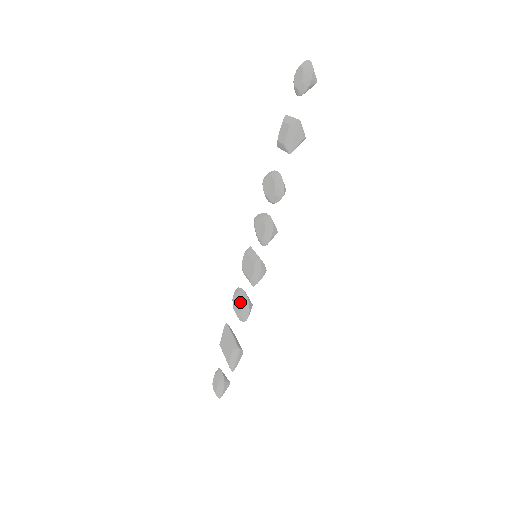
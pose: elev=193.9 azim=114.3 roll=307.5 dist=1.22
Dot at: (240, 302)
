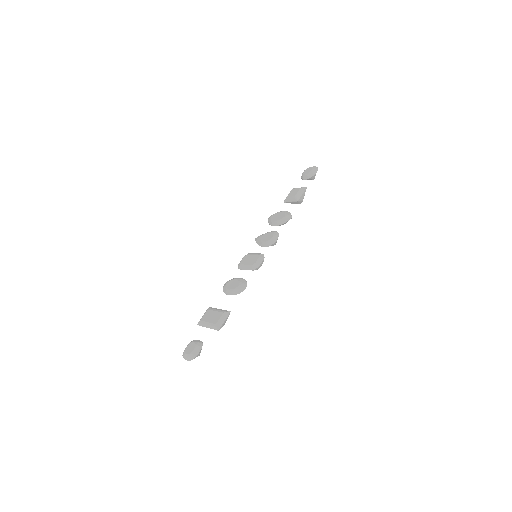
Dot at: (238, 281)
